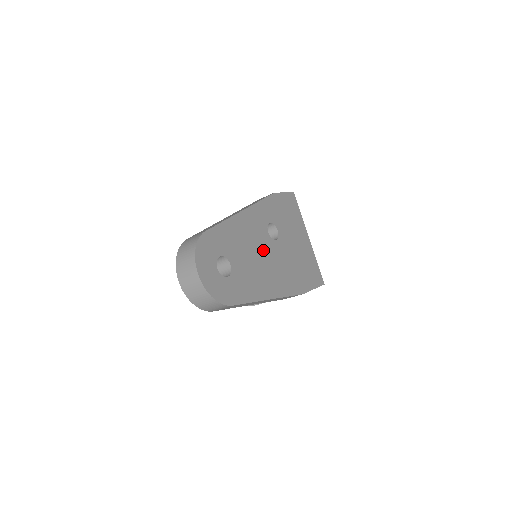
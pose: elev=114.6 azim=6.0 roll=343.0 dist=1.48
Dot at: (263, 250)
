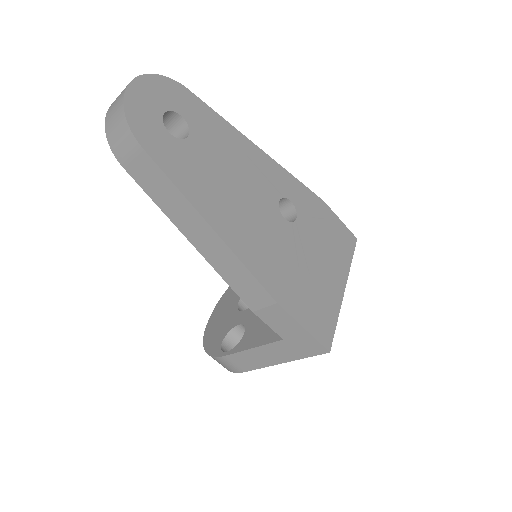
Dot at: (254, 196)
